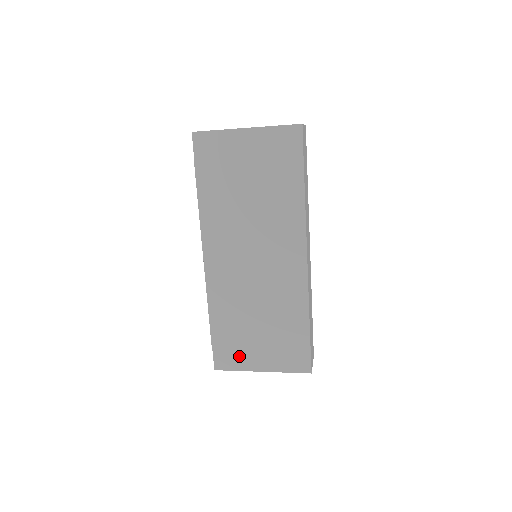
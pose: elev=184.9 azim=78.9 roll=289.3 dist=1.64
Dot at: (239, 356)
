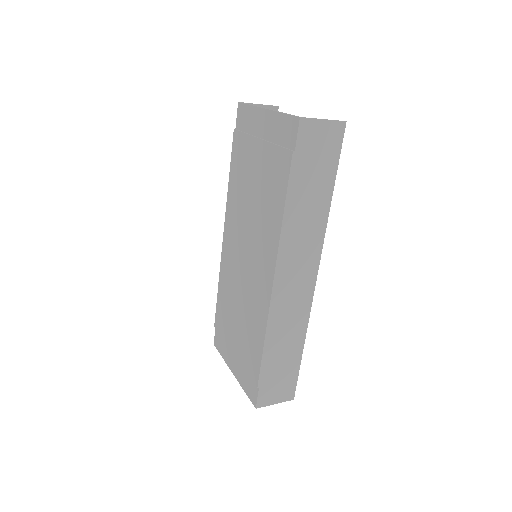
Dot at: (225, 345)
